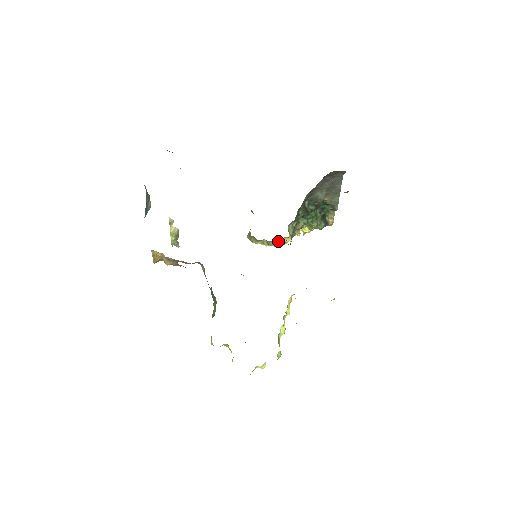
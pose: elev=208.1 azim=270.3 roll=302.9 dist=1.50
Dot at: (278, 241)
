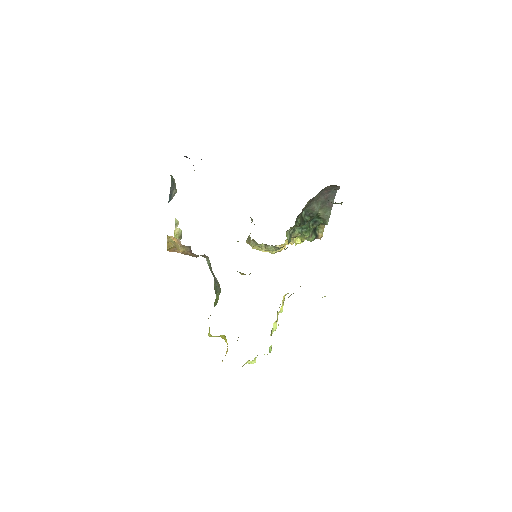
Dot at: occluded
